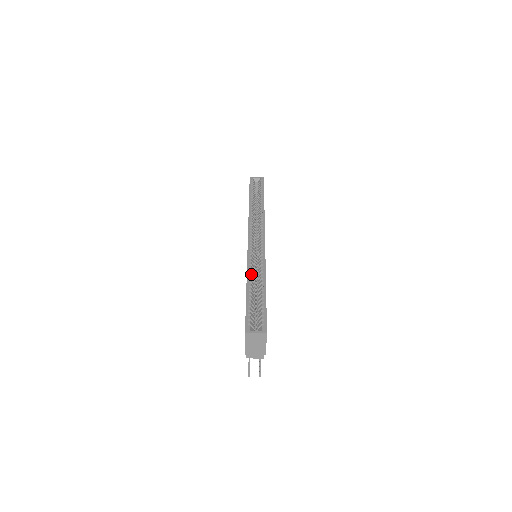
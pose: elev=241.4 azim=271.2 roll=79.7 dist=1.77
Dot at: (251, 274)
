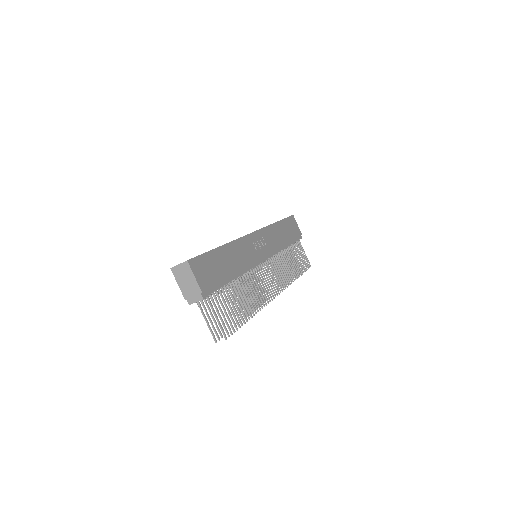
Dot at: occluded
